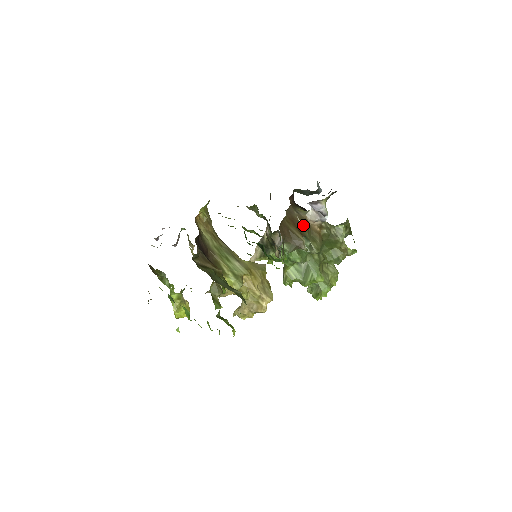
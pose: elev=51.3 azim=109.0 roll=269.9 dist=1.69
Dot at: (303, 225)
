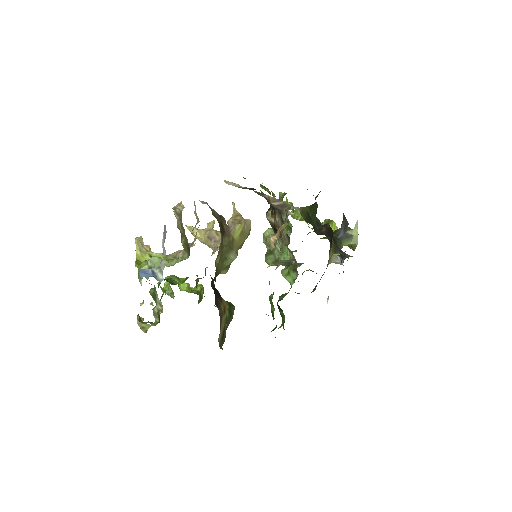
Dot at: occluded
